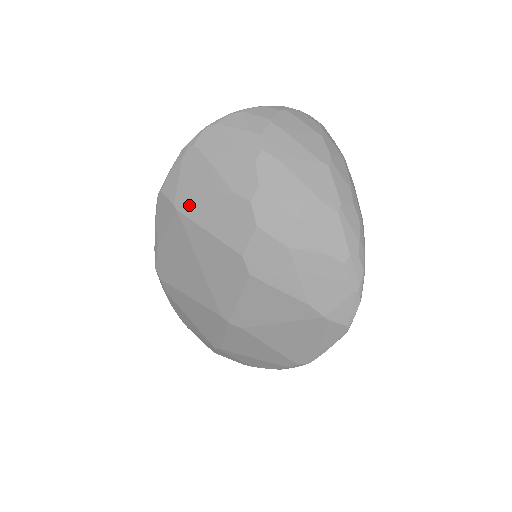
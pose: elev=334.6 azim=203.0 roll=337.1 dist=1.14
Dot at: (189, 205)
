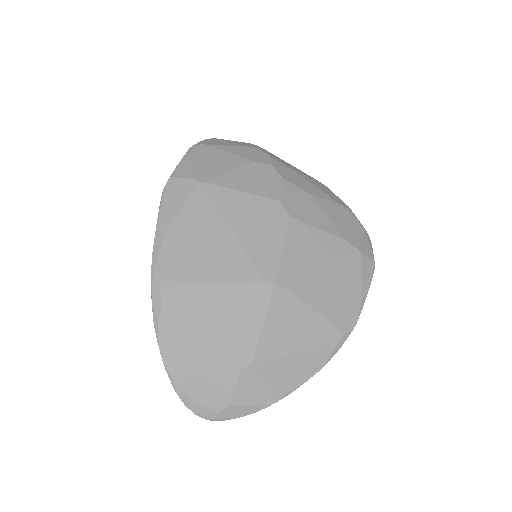
Dot at: (212, 176)
